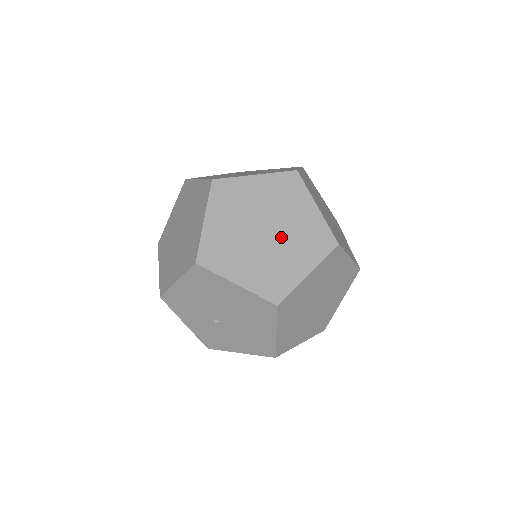
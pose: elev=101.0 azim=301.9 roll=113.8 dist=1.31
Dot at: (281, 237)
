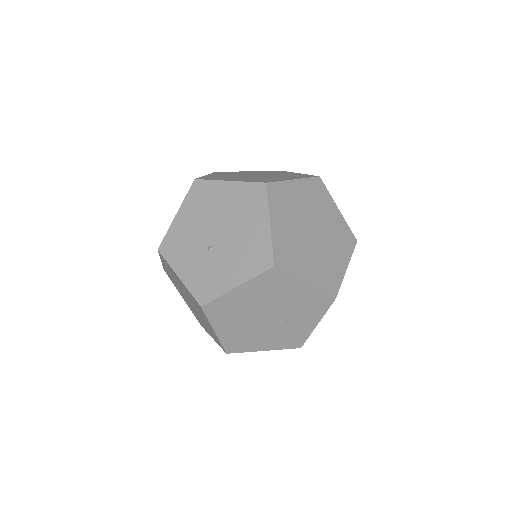
Dot at: (269, 176)
